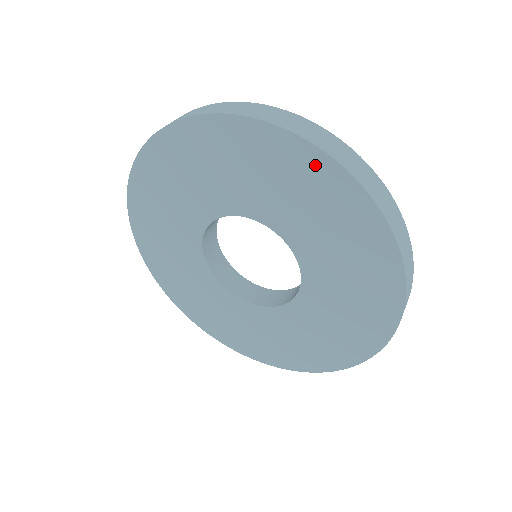
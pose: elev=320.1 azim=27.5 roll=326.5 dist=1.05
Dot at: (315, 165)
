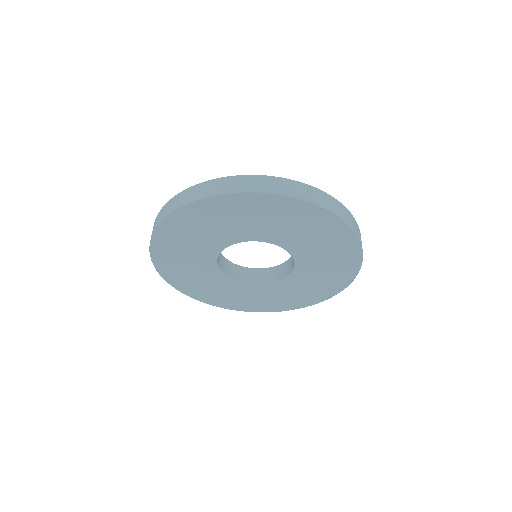
Dot at: (302, 209)
